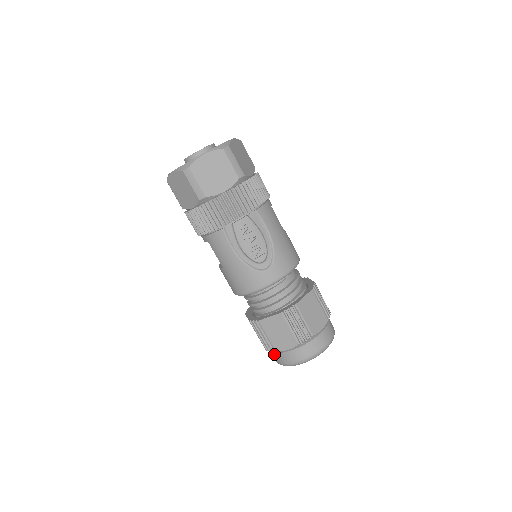
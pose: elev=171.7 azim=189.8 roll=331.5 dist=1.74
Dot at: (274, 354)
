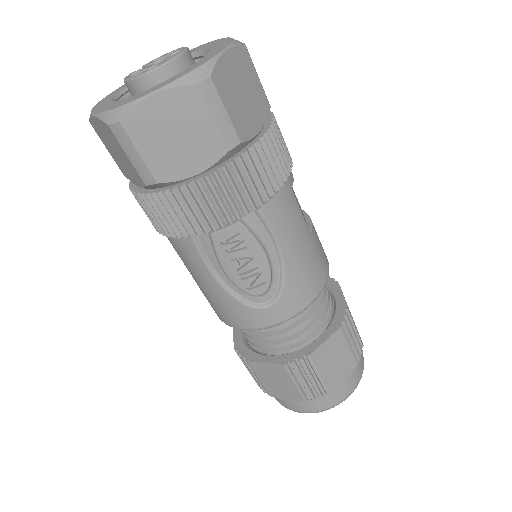
Dot at: occluded
